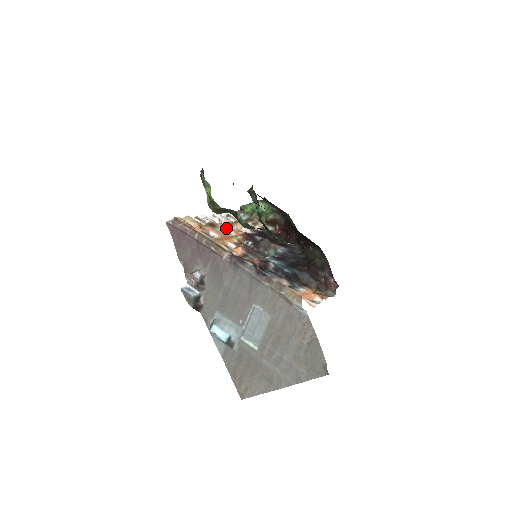
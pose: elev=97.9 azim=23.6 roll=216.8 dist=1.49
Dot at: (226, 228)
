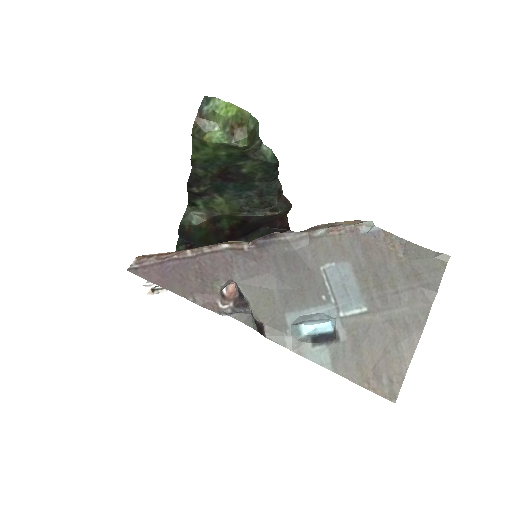
Dot at: occluded
